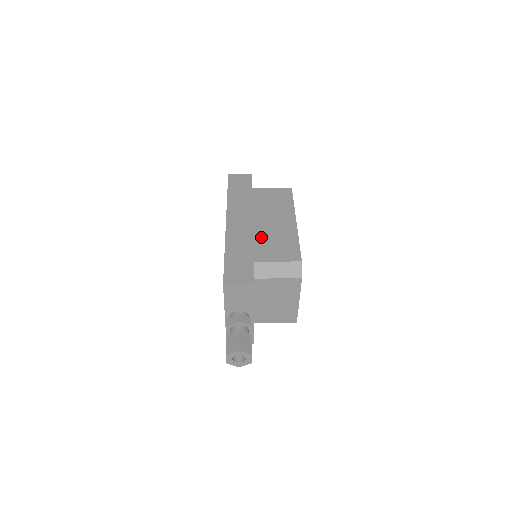
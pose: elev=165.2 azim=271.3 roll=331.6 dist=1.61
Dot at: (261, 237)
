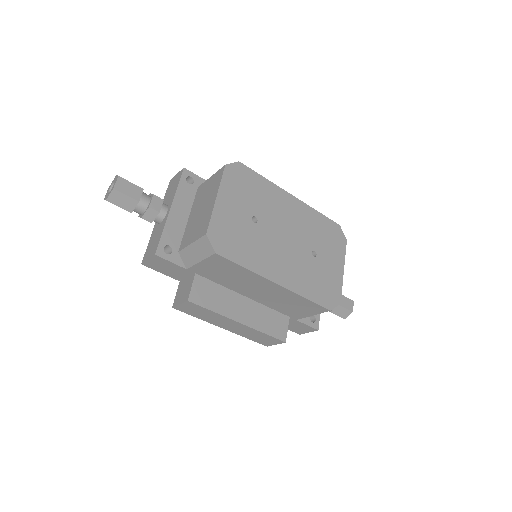
Dot at: occluded
